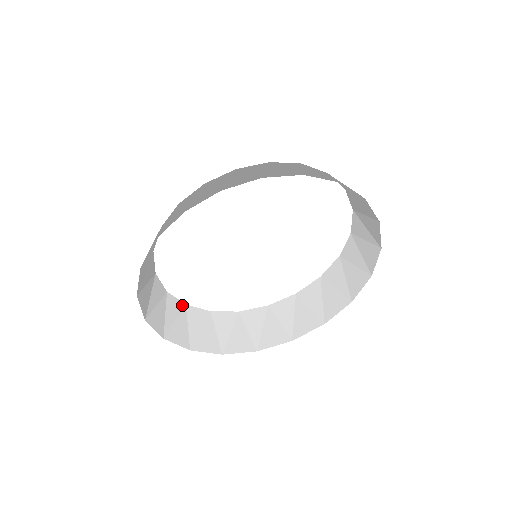
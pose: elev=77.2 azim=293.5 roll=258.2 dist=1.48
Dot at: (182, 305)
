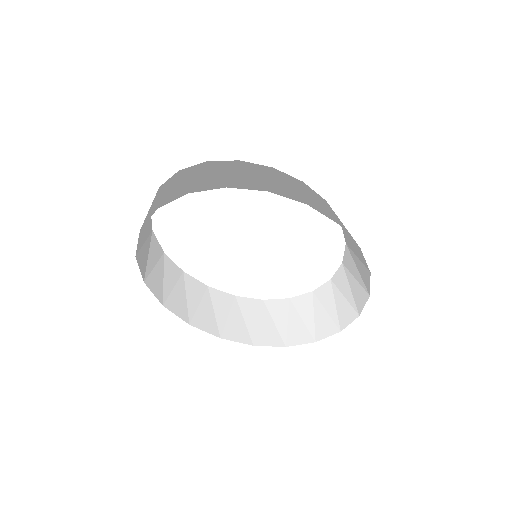
Dot at: (151, 229)
